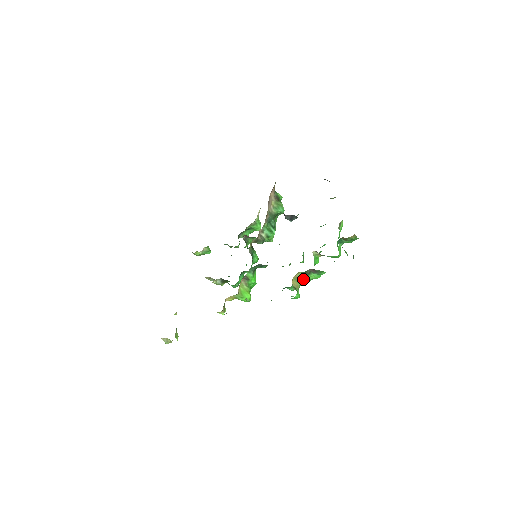
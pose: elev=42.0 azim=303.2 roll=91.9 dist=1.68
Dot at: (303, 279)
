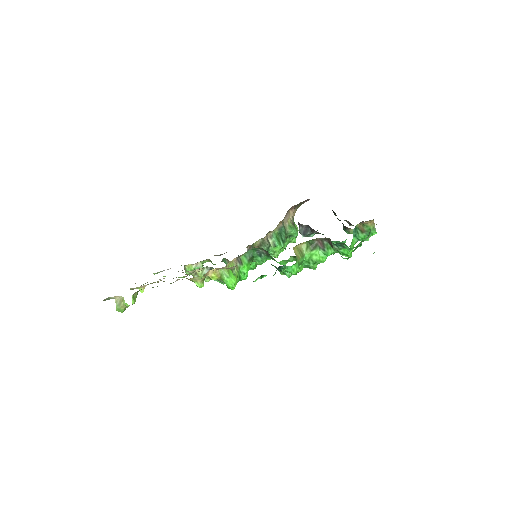
Dot at: (306, 255)
